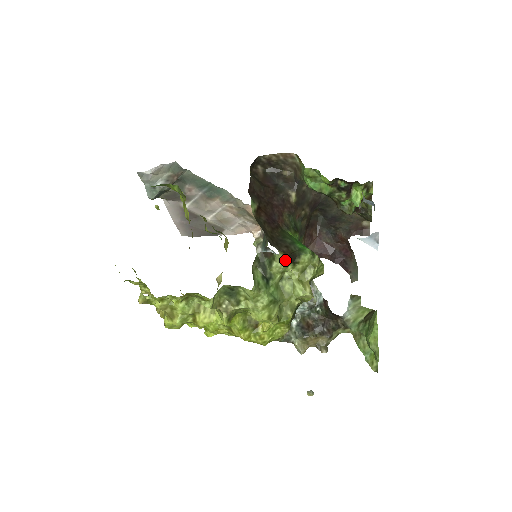
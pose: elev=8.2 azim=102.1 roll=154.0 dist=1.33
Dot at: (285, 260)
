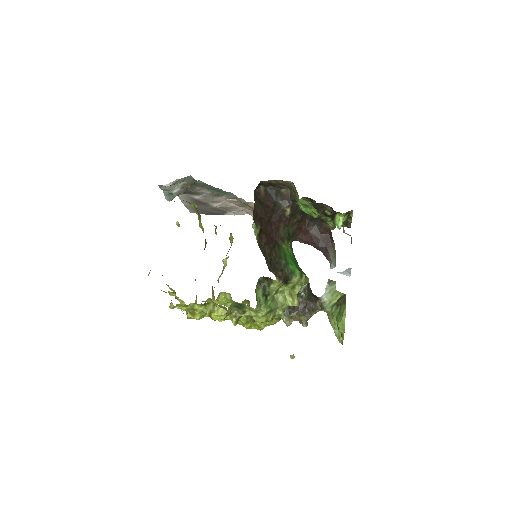
Dot at: (280, 283)
